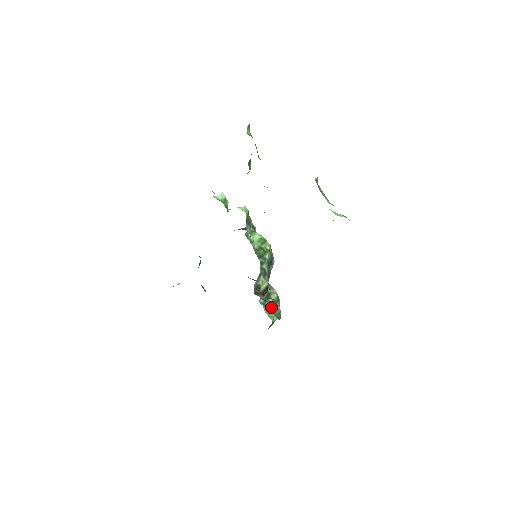
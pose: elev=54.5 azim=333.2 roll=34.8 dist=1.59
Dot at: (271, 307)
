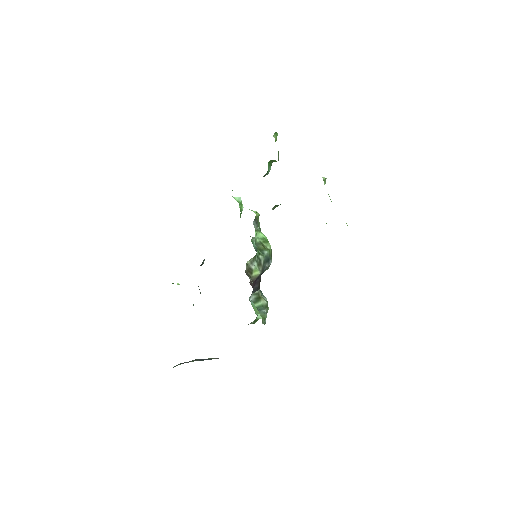
Dot at: (258, 310)
